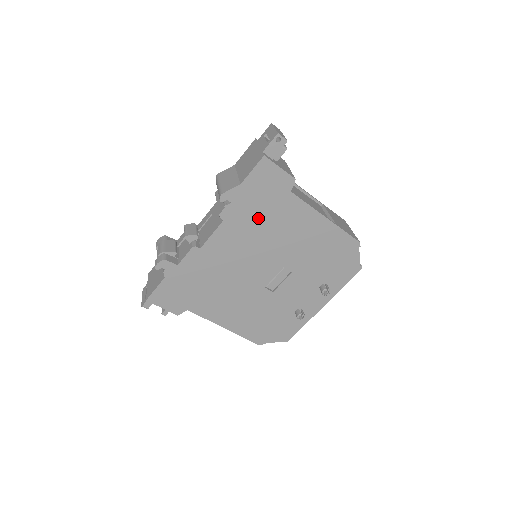
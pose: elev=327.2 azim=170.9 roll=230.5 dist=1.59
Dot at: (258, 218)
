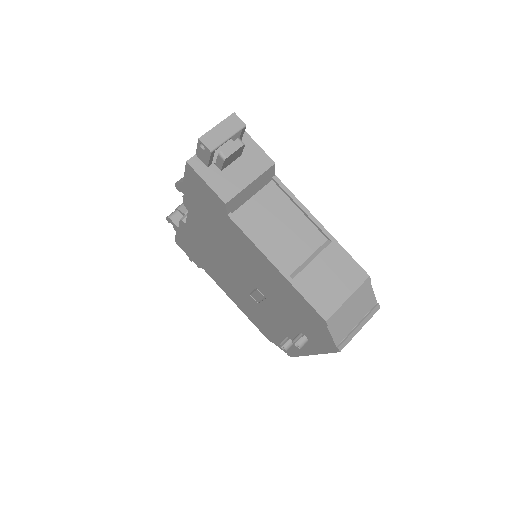
Dot at: (213, 224)
